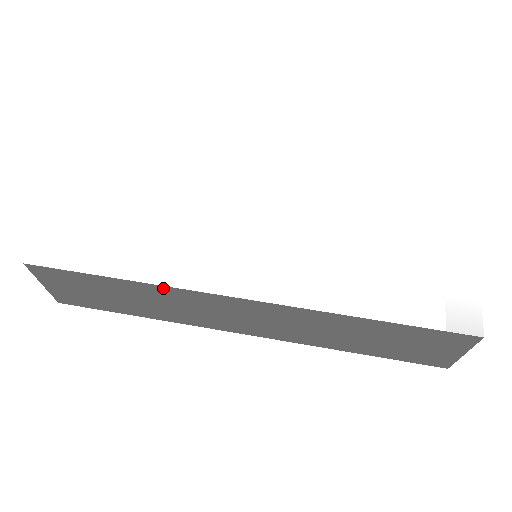
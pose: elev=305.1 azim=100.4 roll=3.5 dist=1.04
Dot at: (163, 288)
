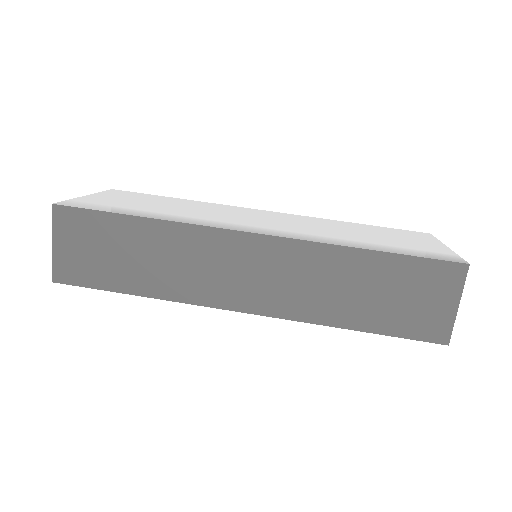
Dot at: (180, 227)
